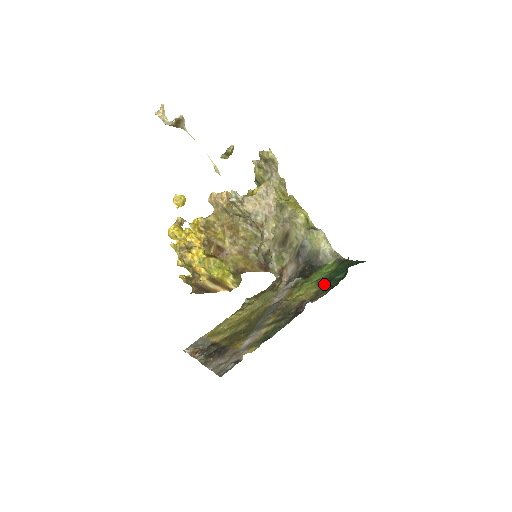
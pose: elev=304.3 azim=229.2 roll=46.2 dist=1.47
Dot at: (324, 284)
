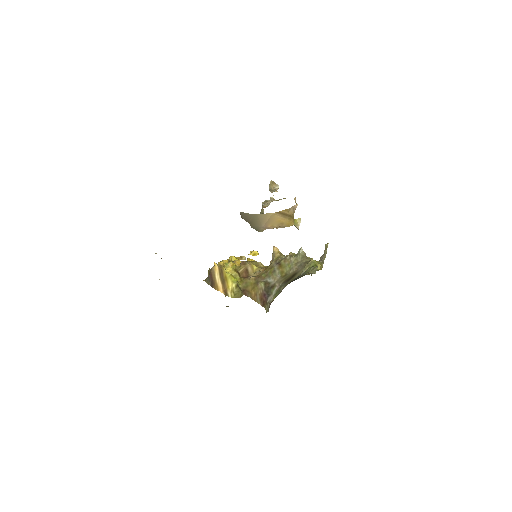
Dot at: occluded
